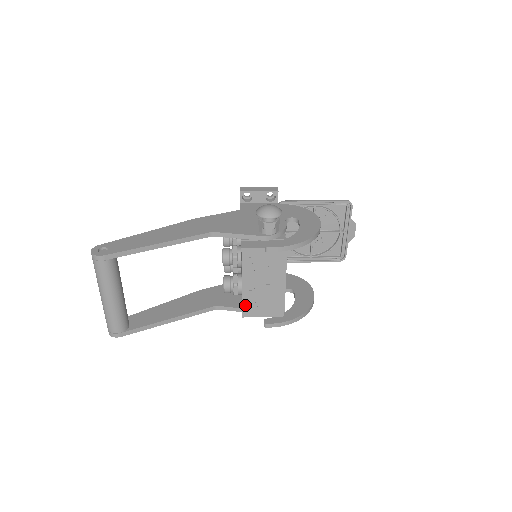
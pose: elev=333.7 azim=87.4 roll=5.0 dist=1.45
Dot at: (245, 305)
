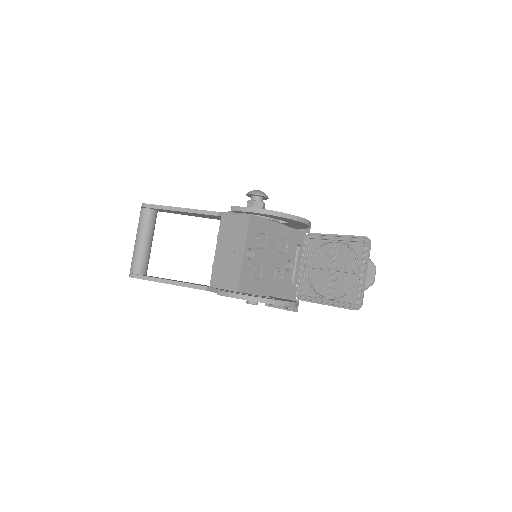
Dot at: (214, 273)
